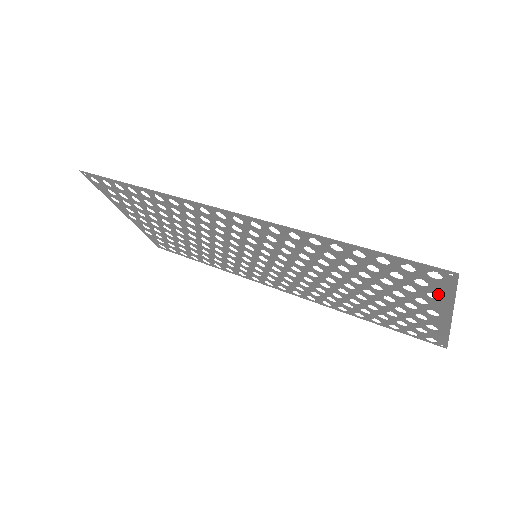
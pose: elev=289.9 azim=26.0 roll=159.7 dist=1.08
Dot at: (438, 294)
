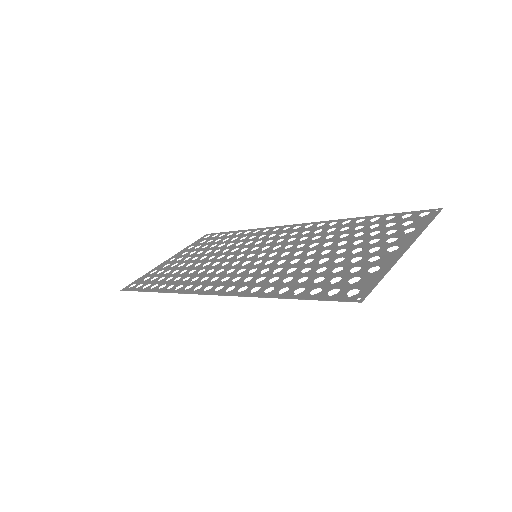
Dot at: (374, 273)
